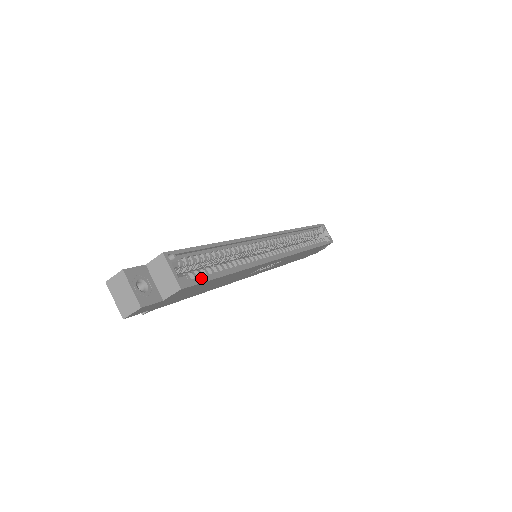
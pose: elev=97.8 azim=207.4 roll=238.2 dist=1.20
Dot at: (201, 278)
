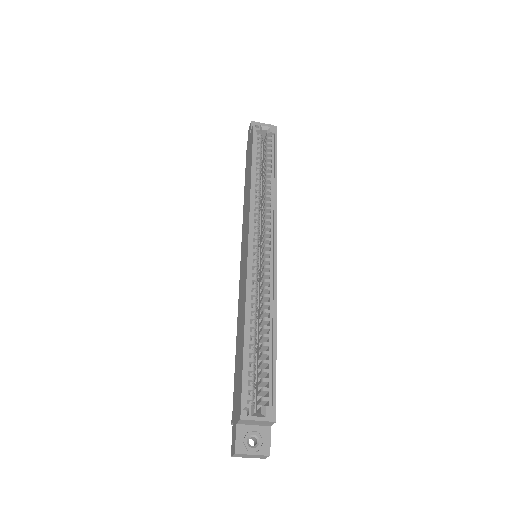
Dot at: (270, 383)
